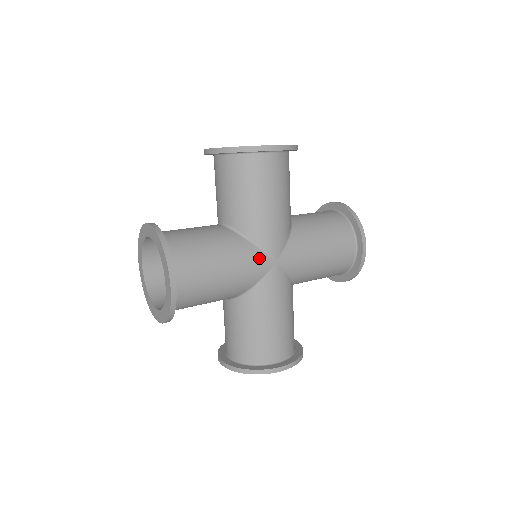
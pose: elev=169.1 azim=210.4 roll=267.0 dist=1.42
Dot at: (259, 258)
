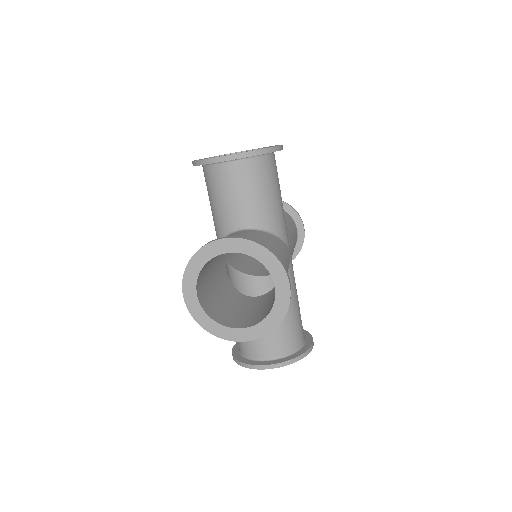
Dot at: (287, 250)
